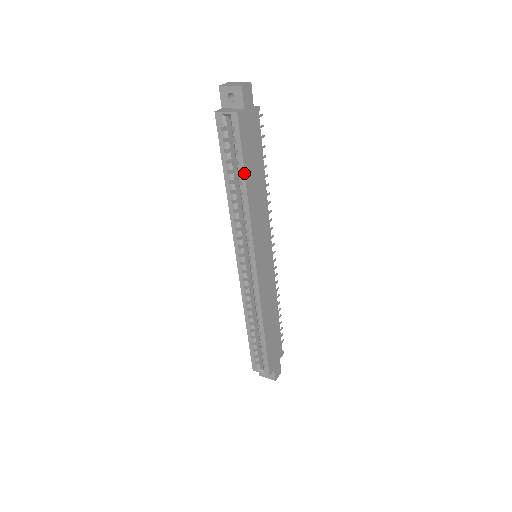
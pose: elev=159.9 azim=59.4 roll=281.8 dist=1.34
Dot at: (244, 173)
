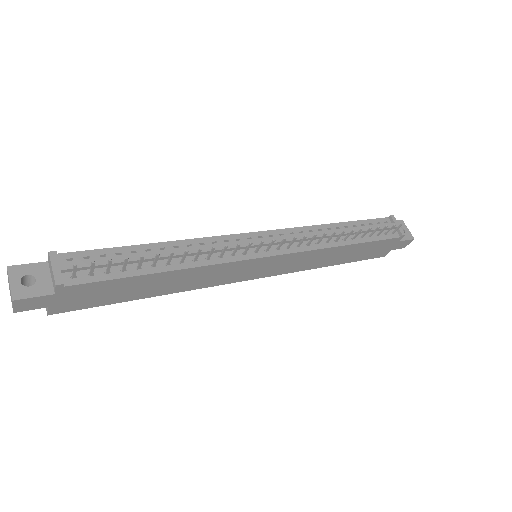
Dot at: (131, 300)
